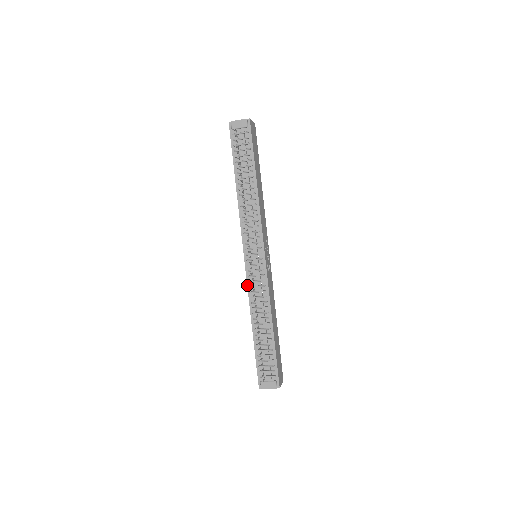
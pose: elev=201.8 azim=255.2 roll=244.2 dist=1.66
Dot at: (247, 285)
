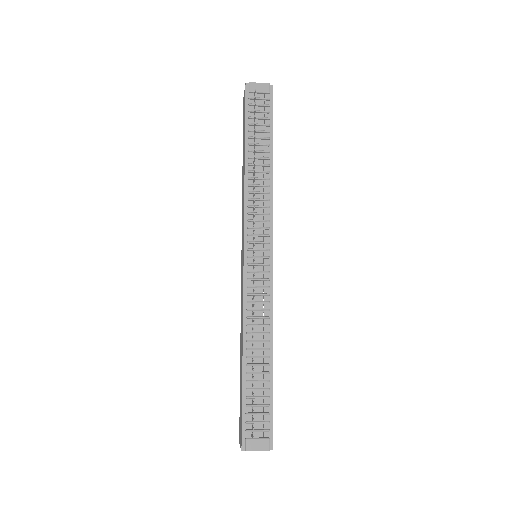
Dot at: (243, 291)
